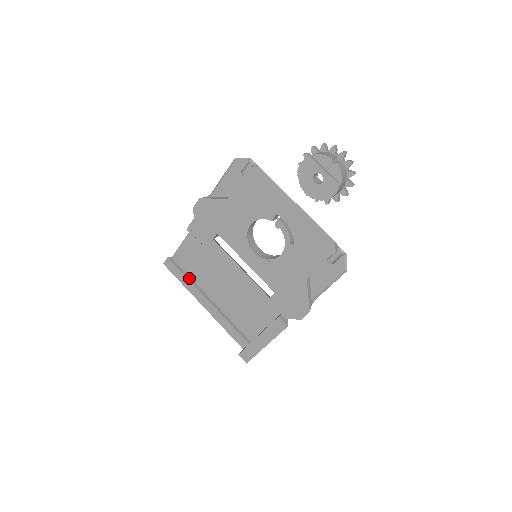
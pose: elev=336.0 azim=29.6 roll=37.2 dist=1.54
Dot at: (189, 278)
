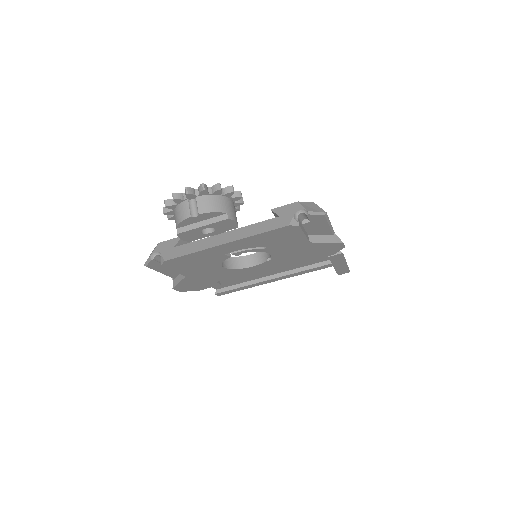
Dot at: (243, 285)
